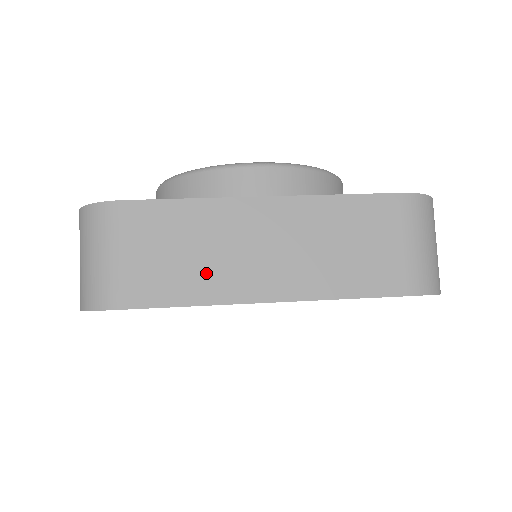
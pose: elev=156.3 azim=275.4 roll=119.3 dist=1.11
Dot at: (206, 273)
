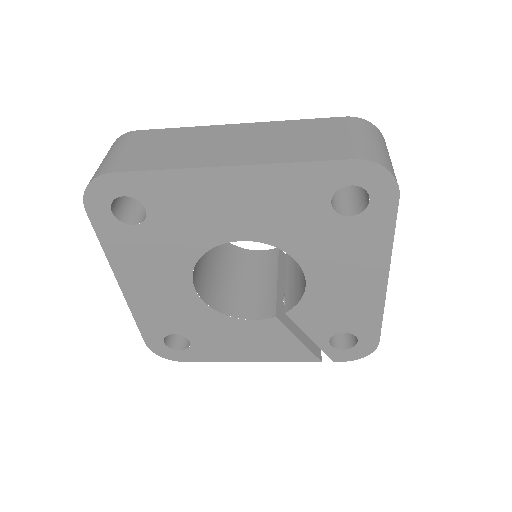
Dot at: (182, 155)
